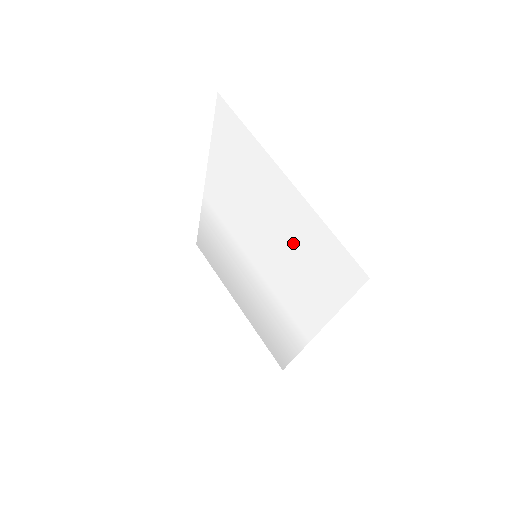
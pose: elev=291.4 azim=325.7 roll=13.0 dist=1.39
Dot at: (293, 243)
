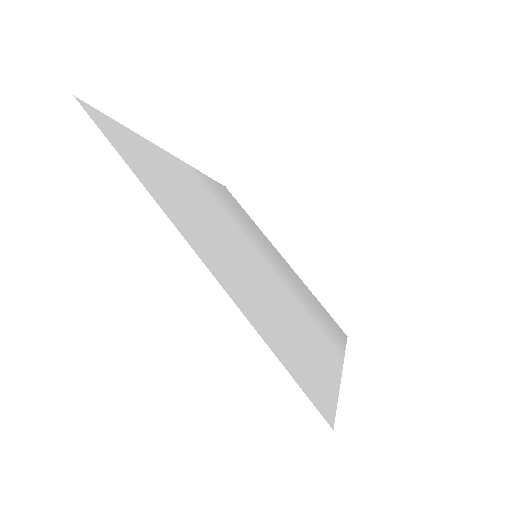
Dot at: (261, 296)
